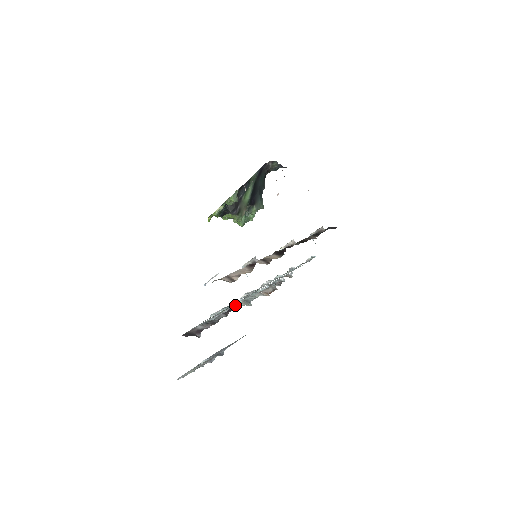
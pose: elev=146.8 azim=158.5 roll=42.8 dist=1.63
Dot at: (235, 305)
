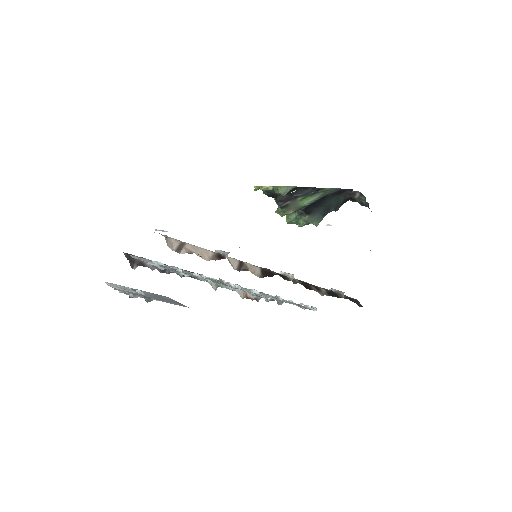
Dot at: occluded
